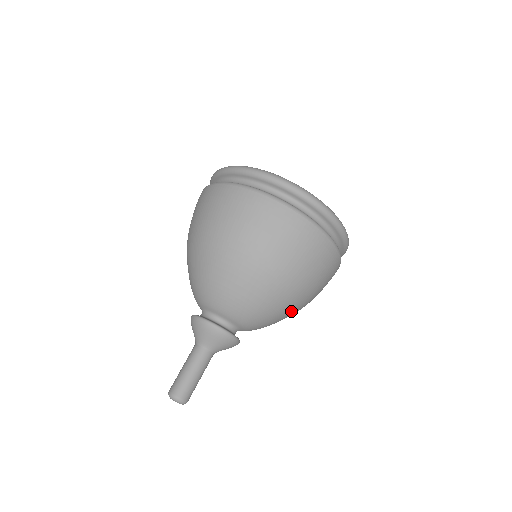
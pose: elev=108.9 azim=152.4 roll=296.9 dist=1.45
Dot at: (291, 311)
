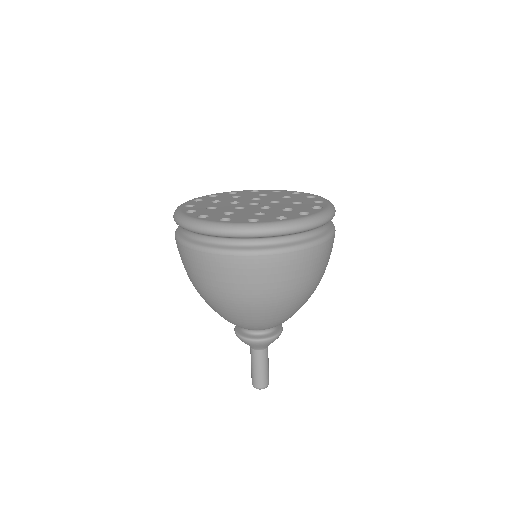
Dot at: (287, 309)
